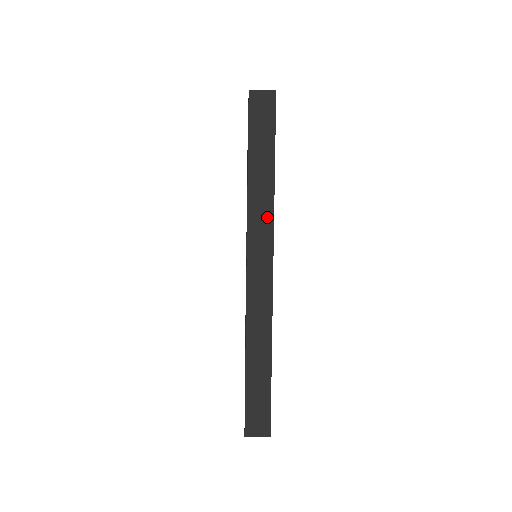
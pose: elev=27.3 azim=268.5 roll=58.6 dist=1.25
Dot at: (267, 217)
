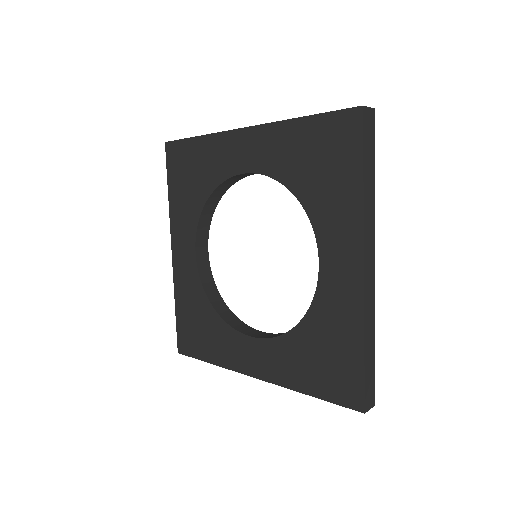
Dot at: (372, 219)
